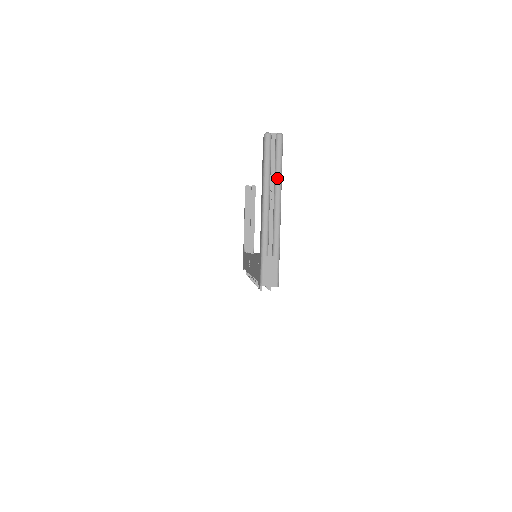
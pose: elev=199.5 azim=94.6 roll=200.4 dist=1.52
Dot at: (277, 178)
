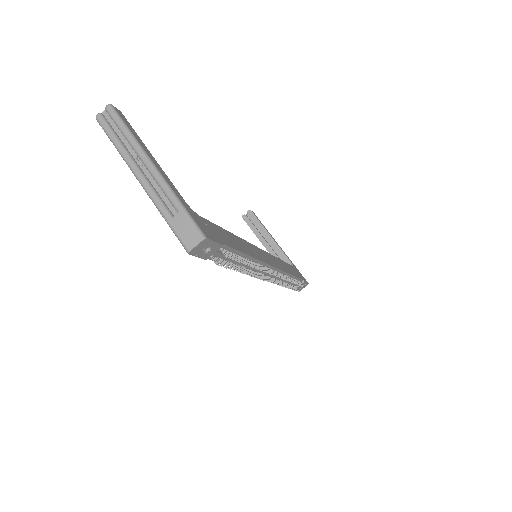
Dot at: (130, 142)
